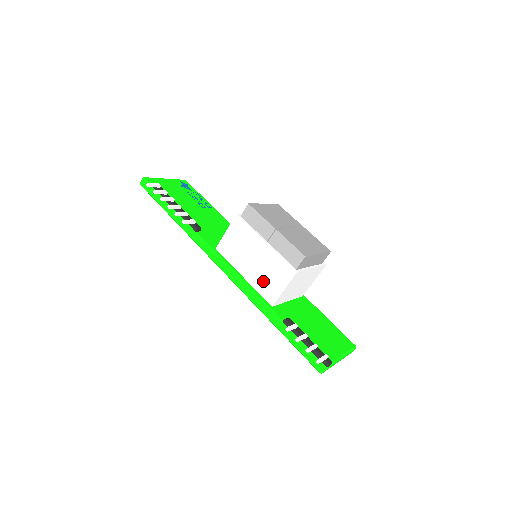
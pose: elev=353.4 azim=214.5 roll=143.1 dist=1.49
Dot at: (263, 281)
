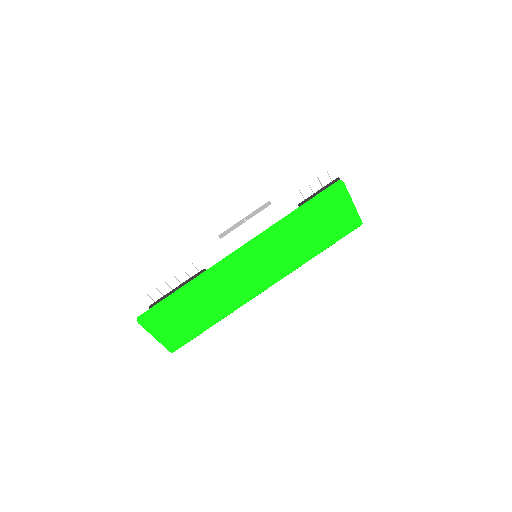
Dot at: (268, 224)
